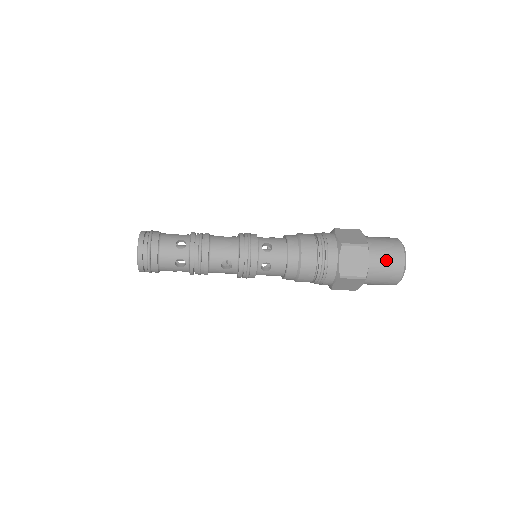
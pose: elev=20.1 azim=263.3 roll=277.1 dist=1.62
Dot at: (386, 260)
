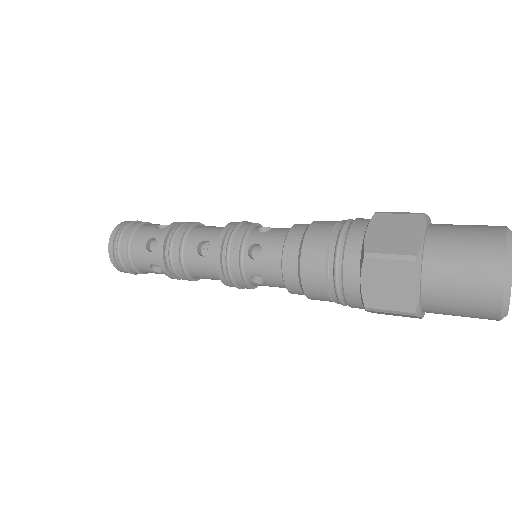
Dot at: occluded
